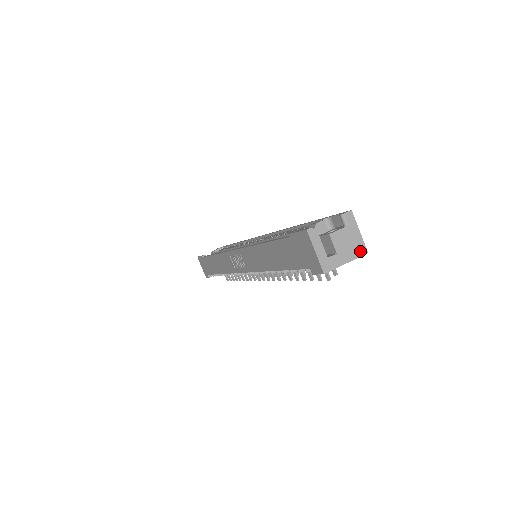
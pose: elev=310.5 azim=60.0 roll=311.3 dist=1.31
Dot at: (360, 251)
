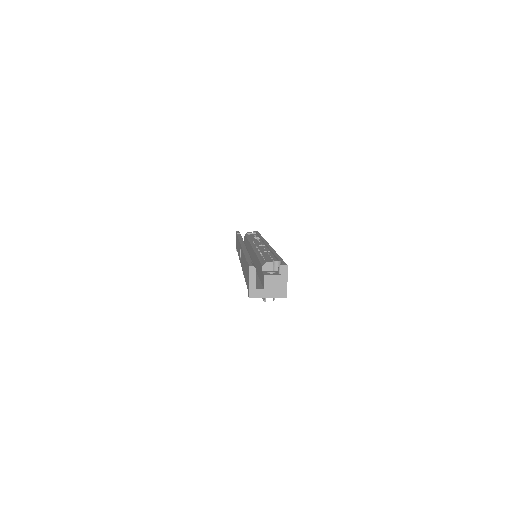
Dot at: (282, 294)
